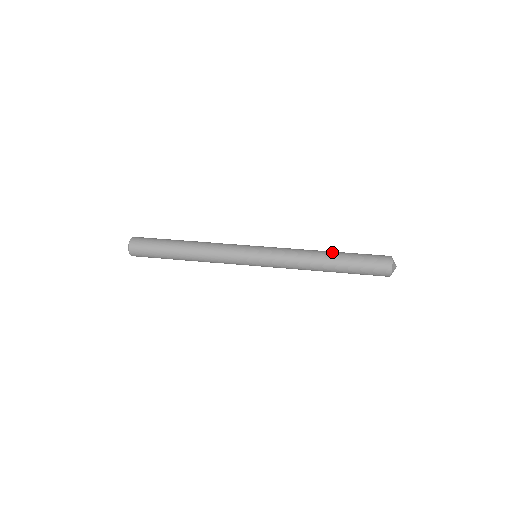
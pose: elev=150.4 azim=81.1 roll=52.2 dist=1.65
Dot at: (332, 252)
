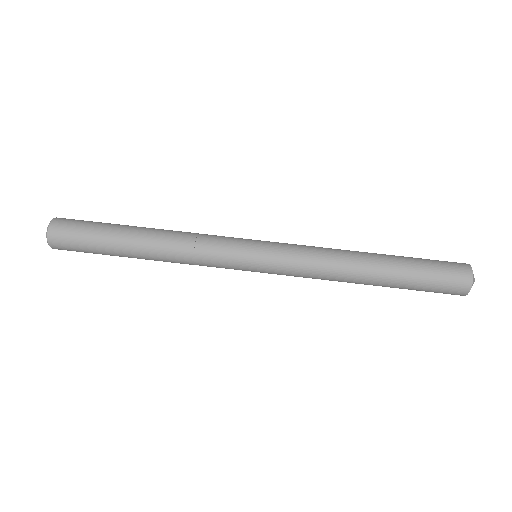
Dot at: (378, 256)
